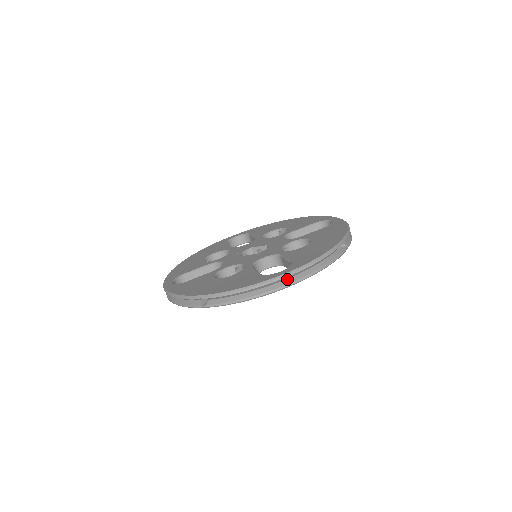
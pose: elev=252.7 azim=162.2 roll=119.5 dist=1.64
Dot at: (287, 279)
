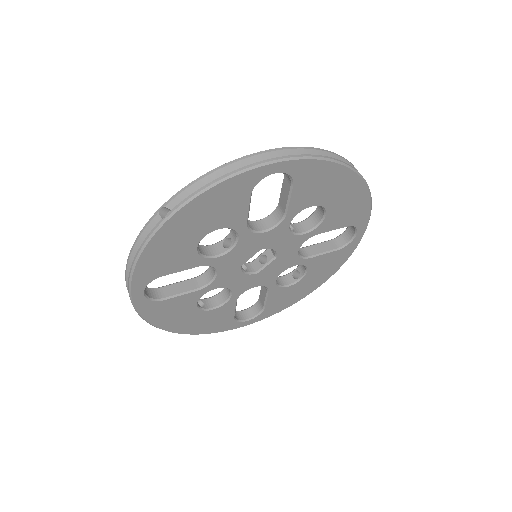
Dot at: occluded
